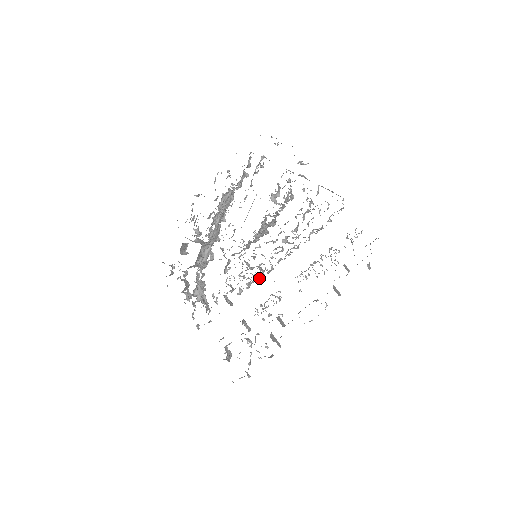
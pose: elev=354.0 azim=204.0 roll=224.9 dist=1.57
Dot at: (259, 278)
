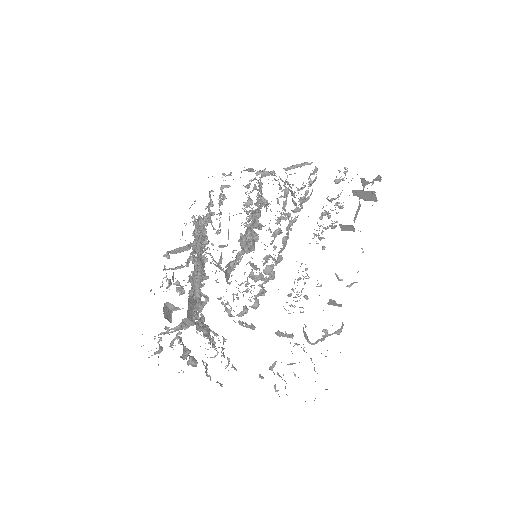
Dot at: (271, 270)
